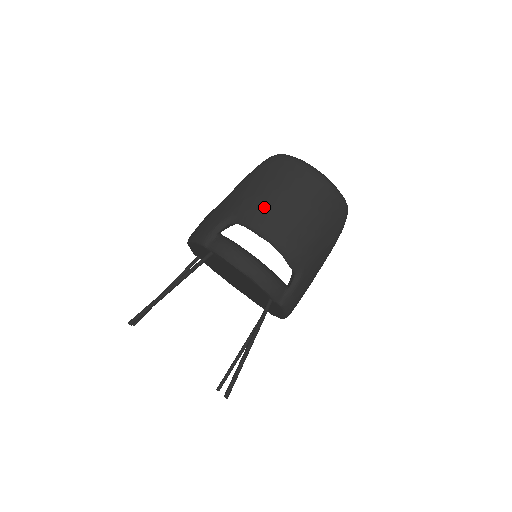
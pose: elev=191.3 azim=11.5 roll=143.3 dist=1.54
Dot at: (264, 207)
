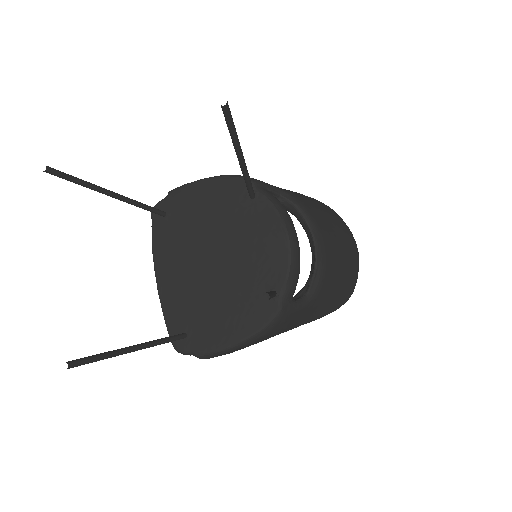
Dot at: (320, 216)
